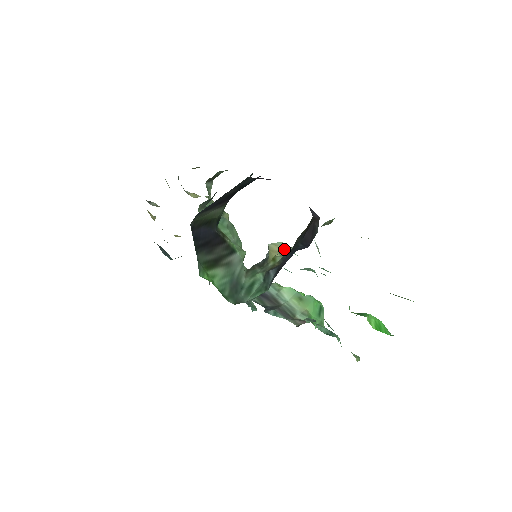
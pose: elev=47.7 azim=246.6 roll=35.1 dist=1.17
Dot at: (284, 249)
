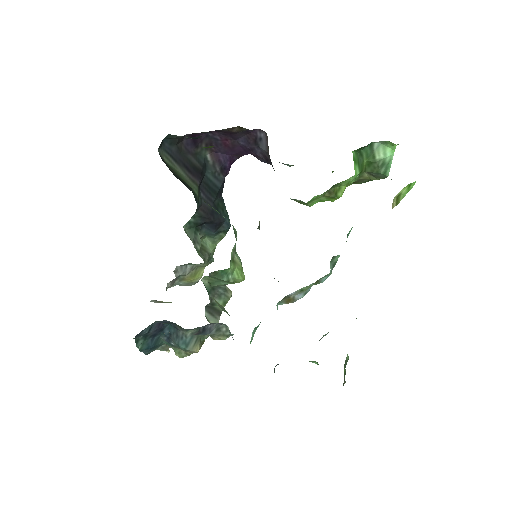
Dot at: occluded
